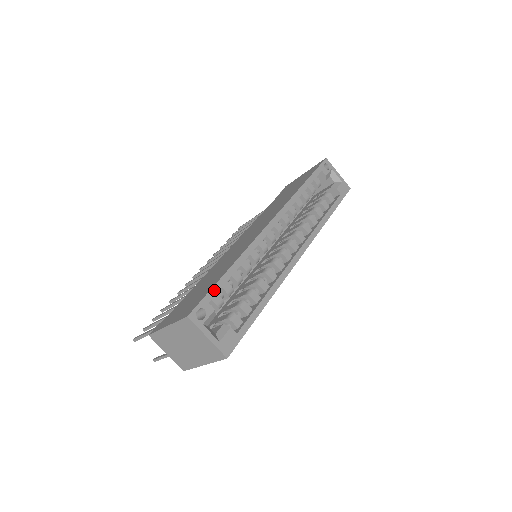
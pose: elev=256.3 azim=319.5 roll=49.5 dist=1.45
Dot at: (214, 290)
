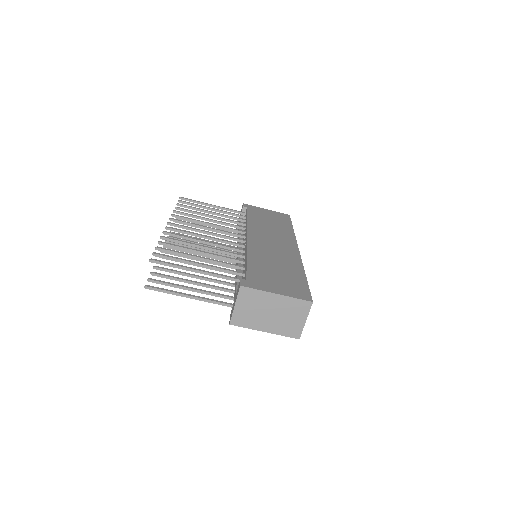
Dot at: occluded
